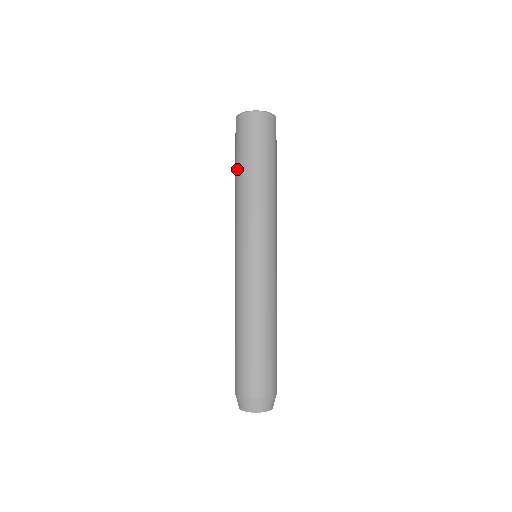
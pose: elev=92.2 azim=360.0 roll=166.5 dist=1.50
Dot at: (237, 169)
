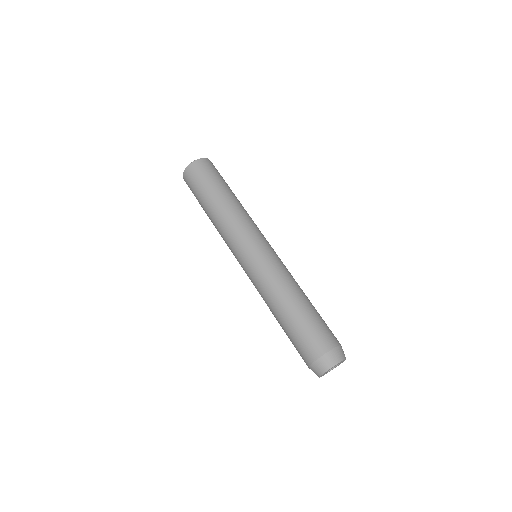
Dot at: occluded
